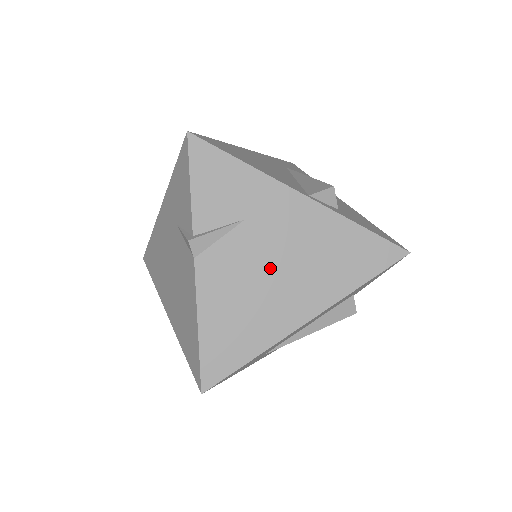
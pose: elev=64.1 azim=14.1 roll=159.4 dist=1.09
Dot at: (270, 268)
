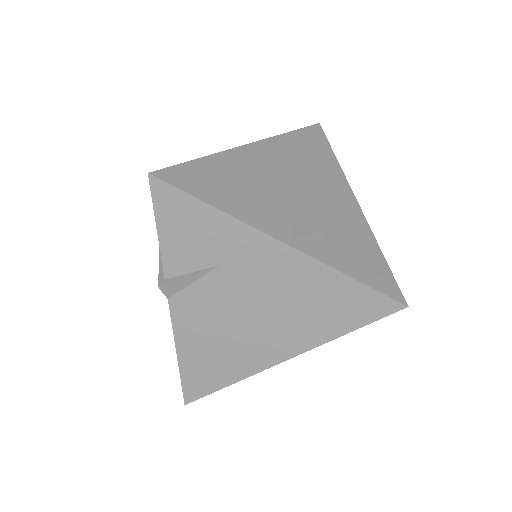
Dot at: (246, 312)
